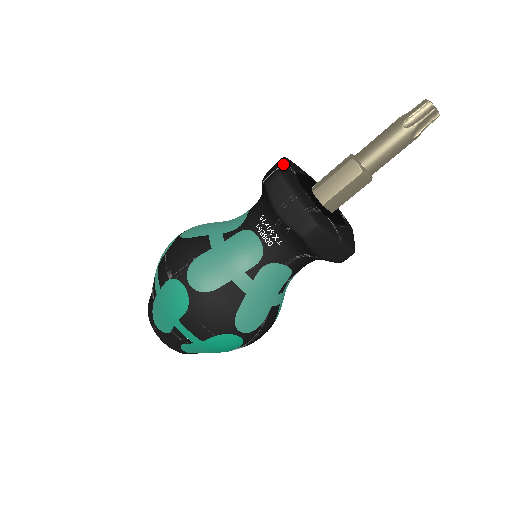
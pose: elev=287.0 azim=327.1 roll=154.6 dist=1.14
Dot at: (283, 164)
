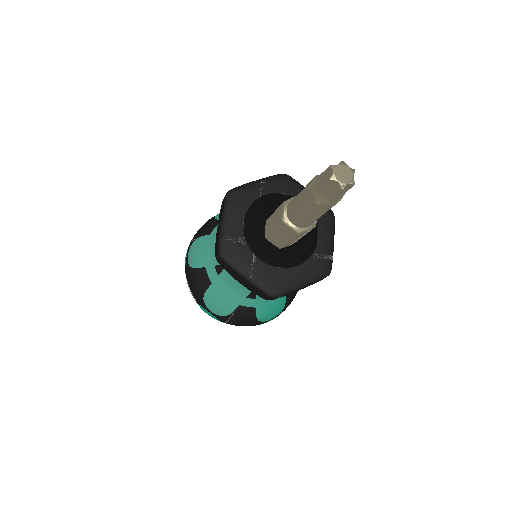
Dot at: (254, 183)
